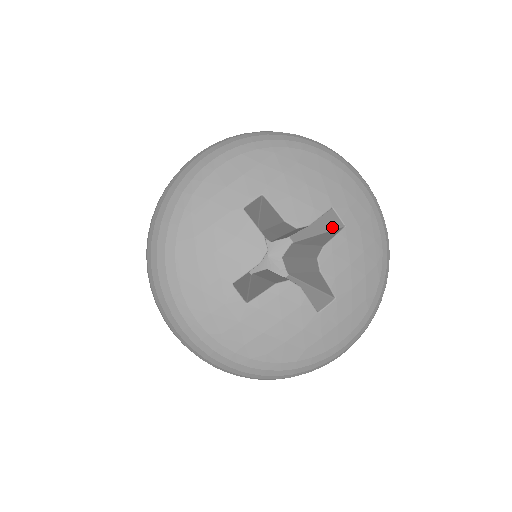
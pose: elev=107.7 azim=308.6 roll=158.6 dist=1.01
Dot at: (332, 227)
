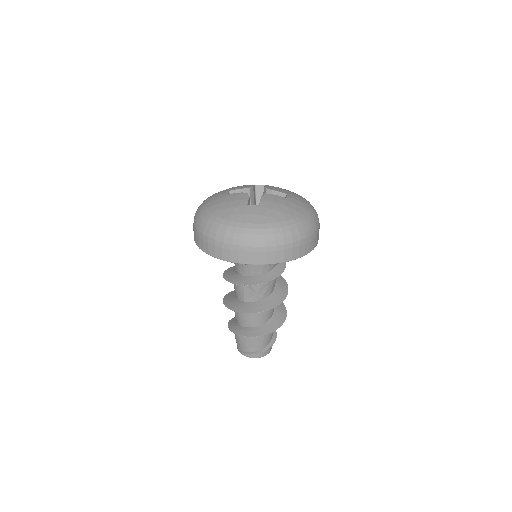
Dot at: occluded
